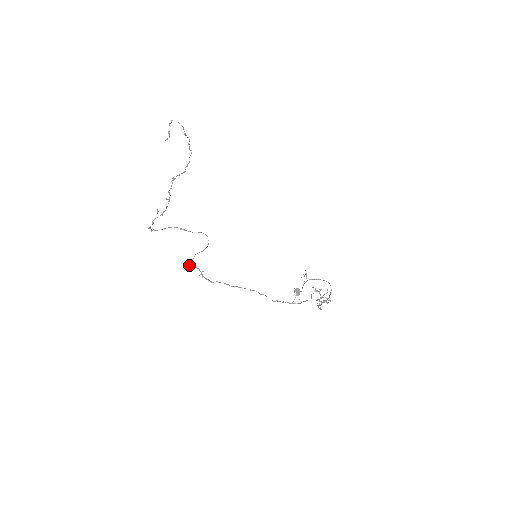
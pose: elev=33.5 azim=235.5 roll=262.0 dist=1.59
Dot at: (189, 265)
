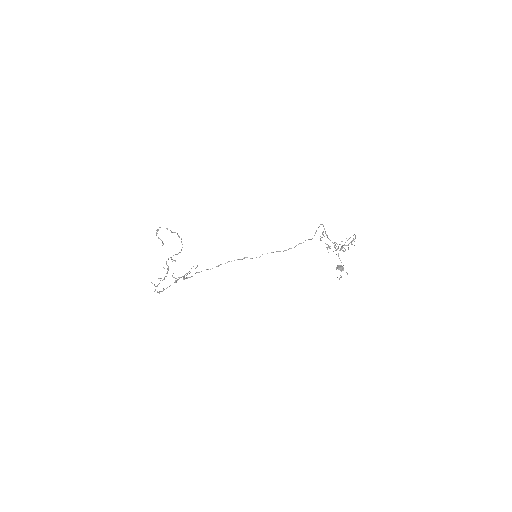
Dot at: (176, 282)
